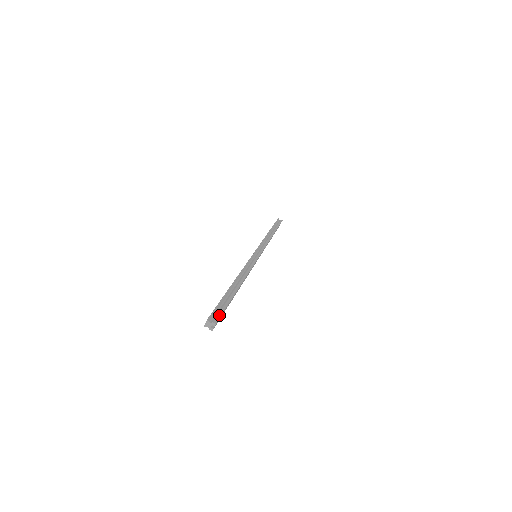
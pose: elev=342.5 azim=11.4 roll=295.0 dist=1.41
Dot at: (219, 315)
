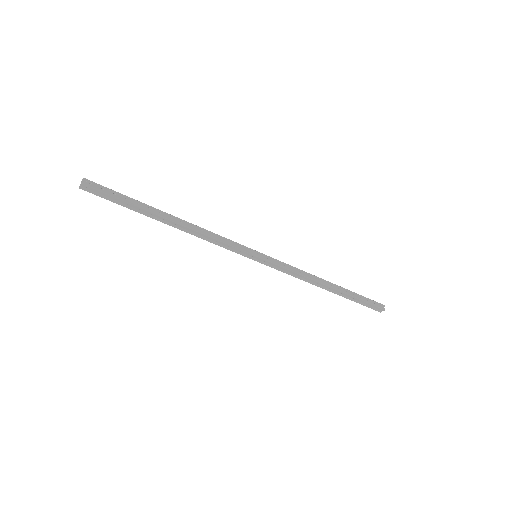
Dot at: (99, 185)
